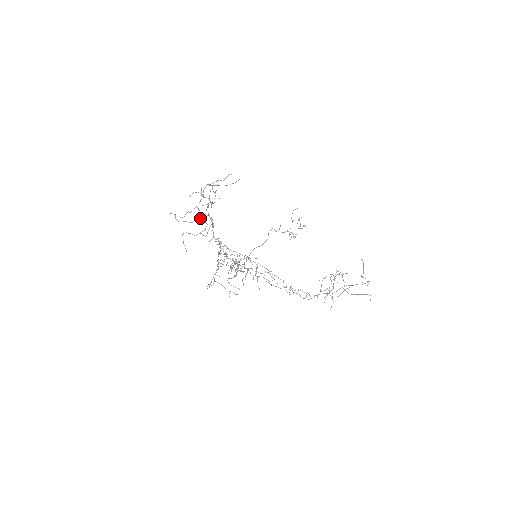
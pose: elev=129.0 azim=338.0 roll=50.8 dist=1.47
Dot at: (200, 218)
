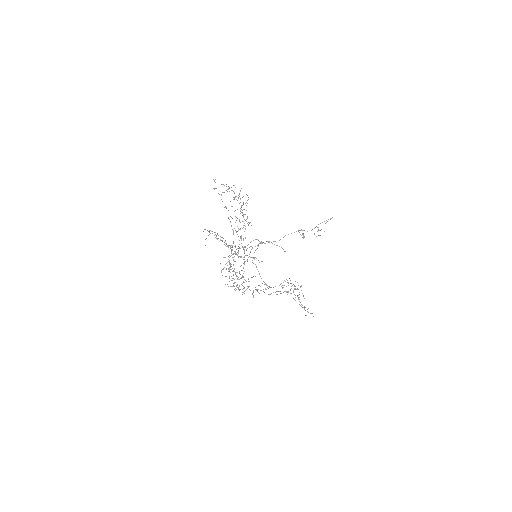
Dot at: occluded
